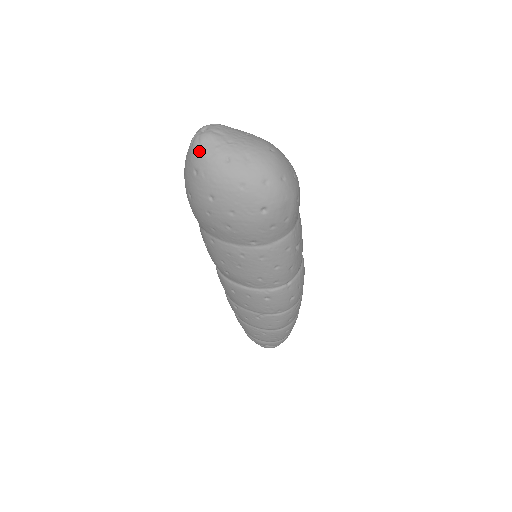
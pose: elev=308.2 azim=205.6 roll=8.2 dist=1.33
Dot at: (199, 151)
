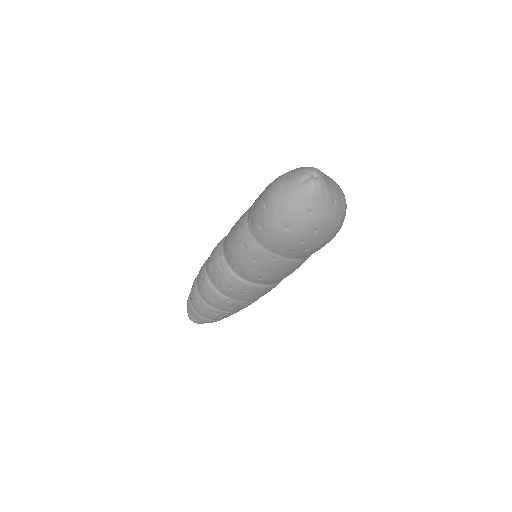
Dot at: (319, 196)
